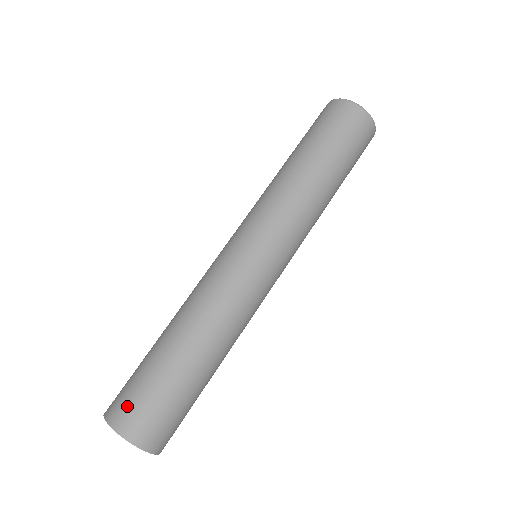
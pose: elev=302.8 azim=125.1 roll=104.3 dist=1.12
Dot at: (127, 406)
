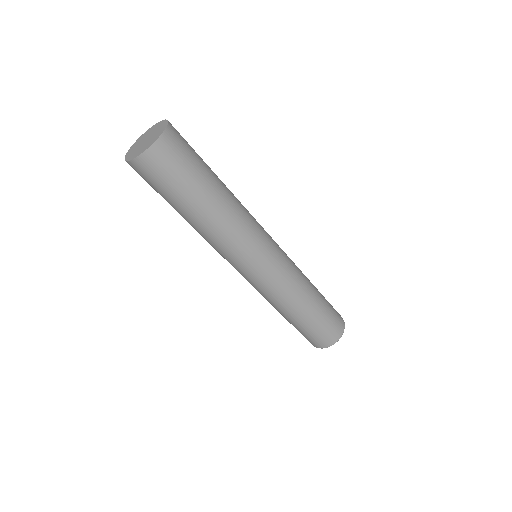
Dot at: occluded
